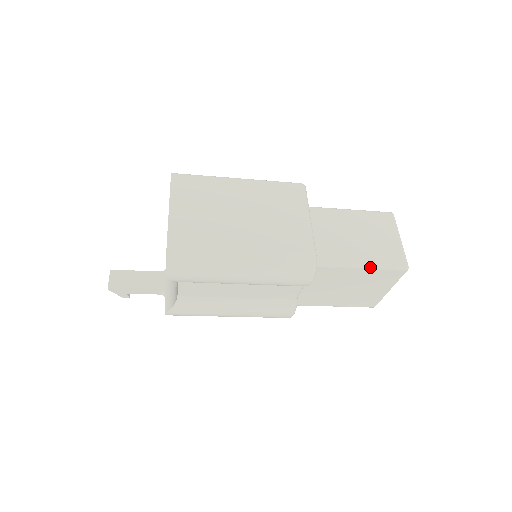
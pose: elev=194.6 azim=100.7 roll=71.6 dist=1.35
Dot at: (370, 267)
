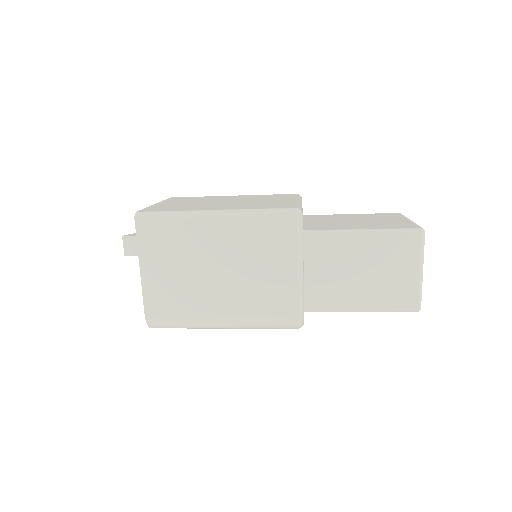
Dot at: occluded
